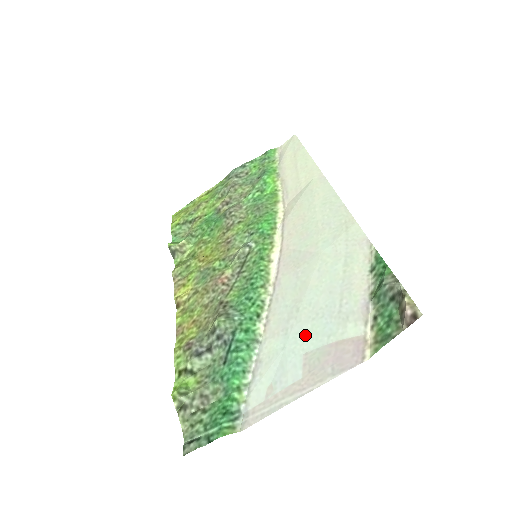
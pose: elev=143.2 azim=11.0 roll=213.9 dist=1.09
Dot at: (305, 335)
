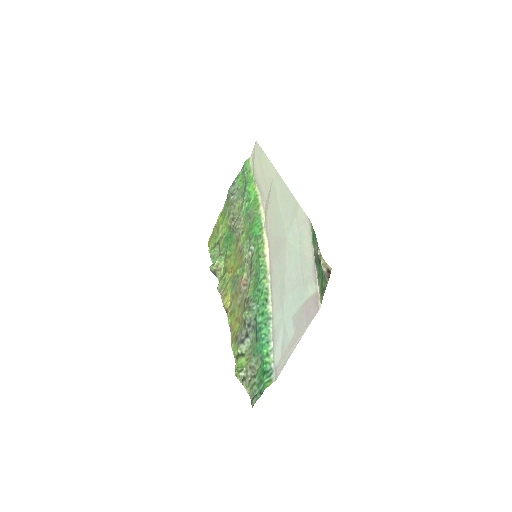
Dot at: (290, 304)
